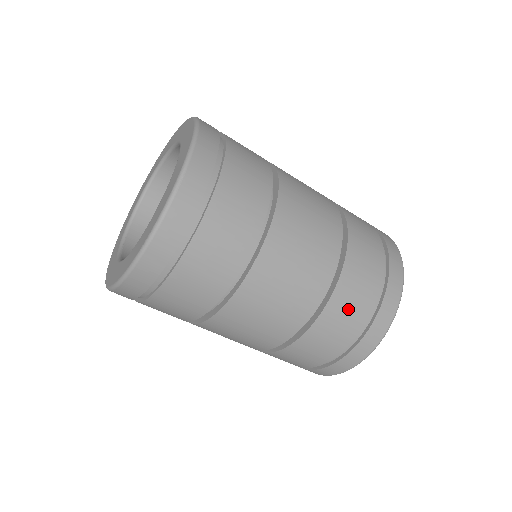
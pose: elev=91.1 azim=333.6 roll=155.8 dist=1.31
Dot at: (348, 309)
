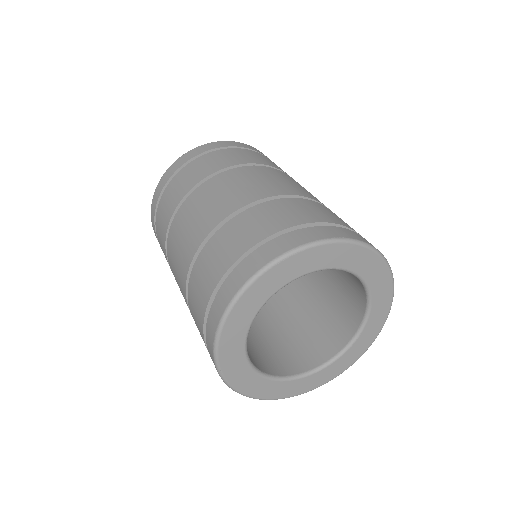
Dot at: (278, 213)
